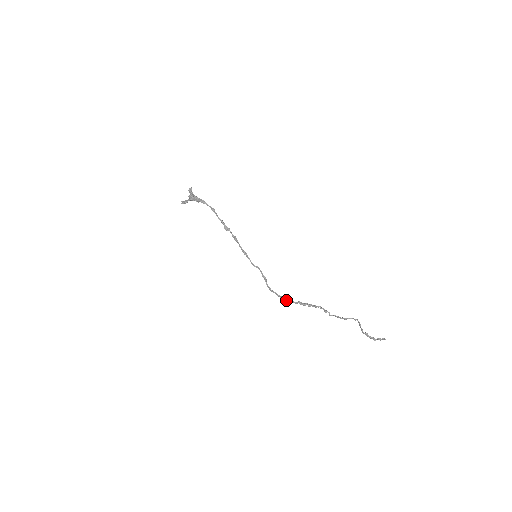
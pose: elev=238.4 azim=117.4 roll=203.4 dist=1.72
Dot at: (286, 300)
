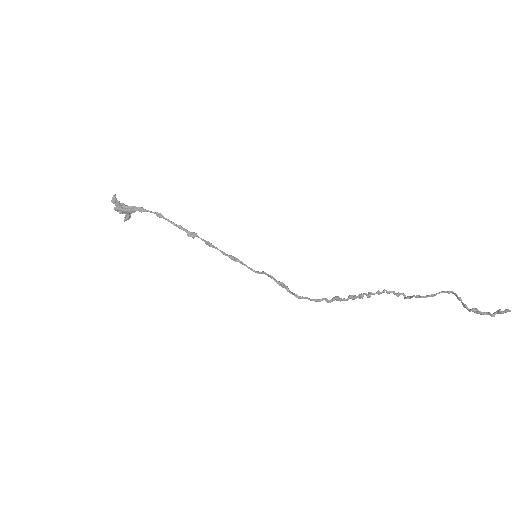
Dot at: (329, 302)
